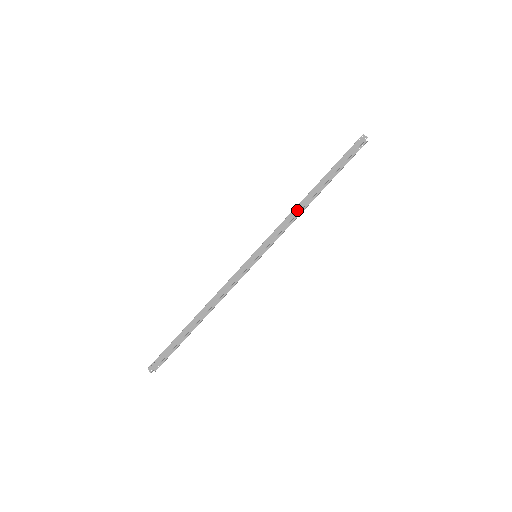
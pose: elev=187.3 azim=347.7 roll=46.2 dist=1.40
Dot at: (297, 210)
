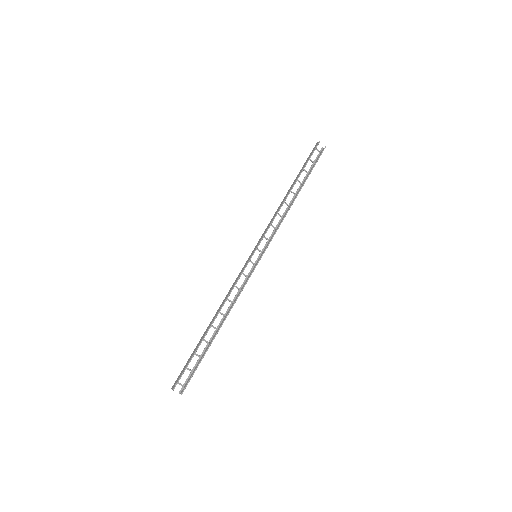
Dot at: (279, 208)
